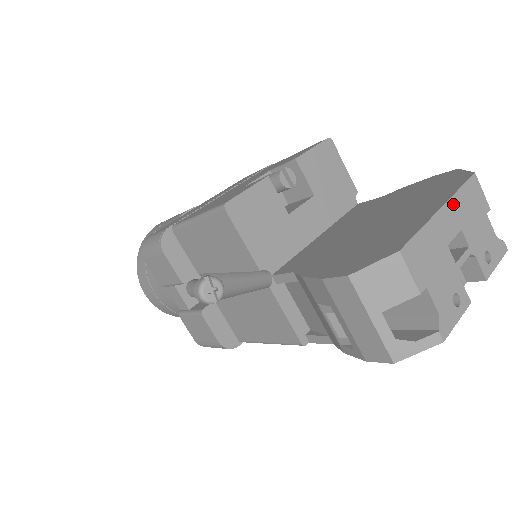
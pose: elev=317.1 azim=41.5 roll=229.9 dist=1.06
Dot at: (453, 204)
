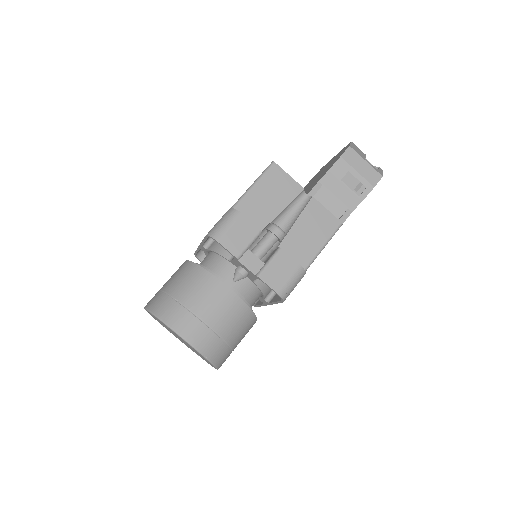
Dot at: occluded
